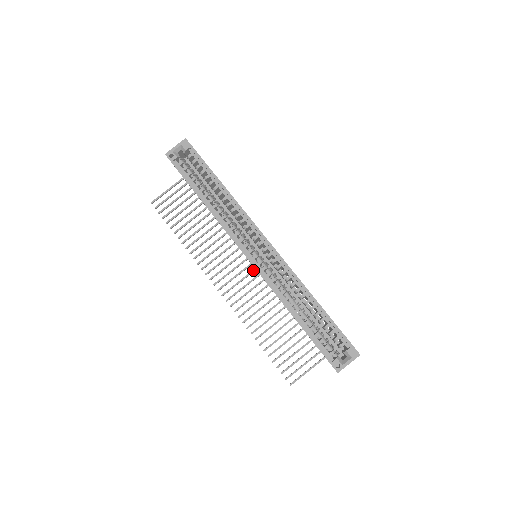
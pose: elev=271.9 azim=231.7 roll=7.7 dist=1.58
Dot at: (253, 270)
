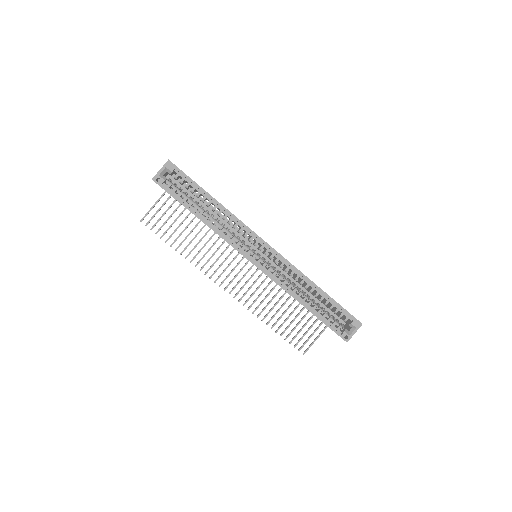
Dot at: (252, 265)
